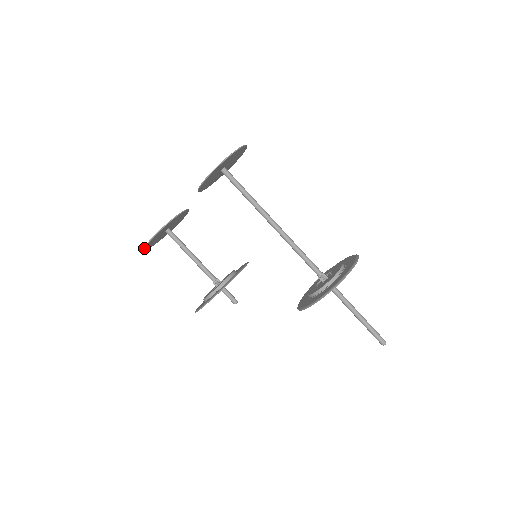
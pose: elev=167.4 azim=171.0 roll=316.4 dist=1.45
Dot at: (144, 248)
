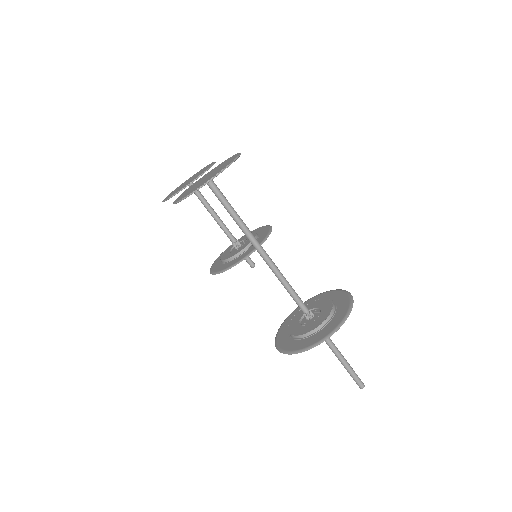
Dot at: occluded
